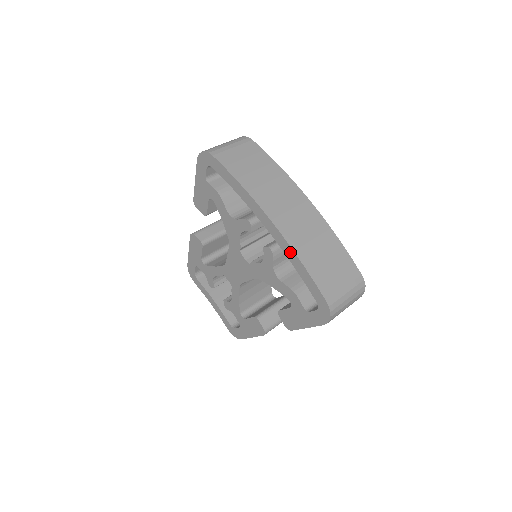
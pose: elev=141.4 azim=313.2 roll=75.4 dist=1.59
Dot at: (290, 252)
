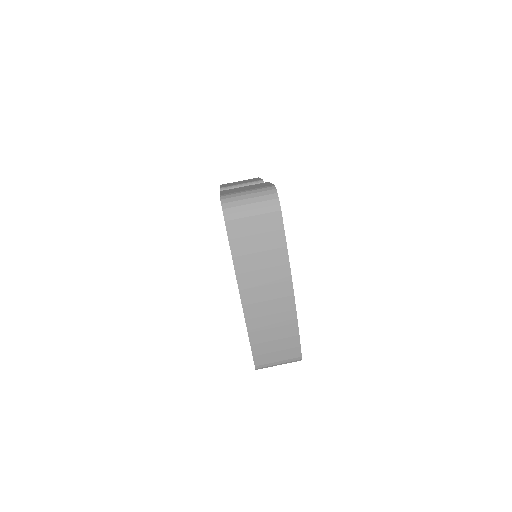
Dot at: (247, 329)
